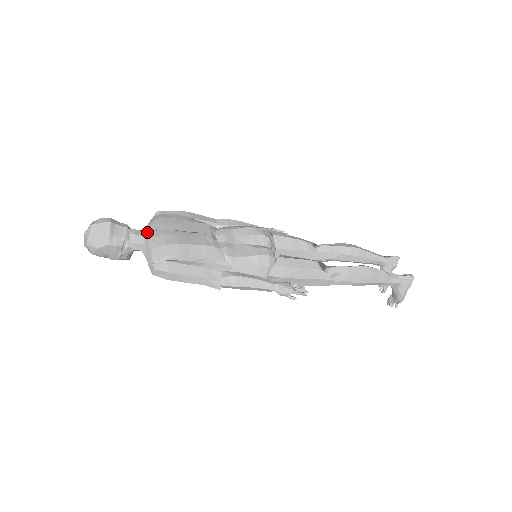
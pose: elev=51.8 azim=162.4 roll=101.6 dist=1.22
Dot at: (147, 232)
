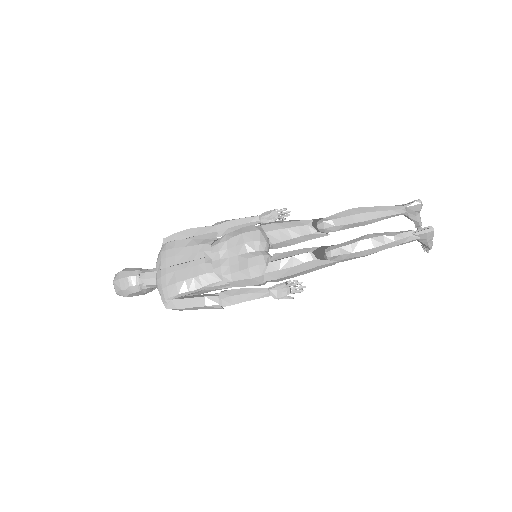
Dot at: (155, 271)
